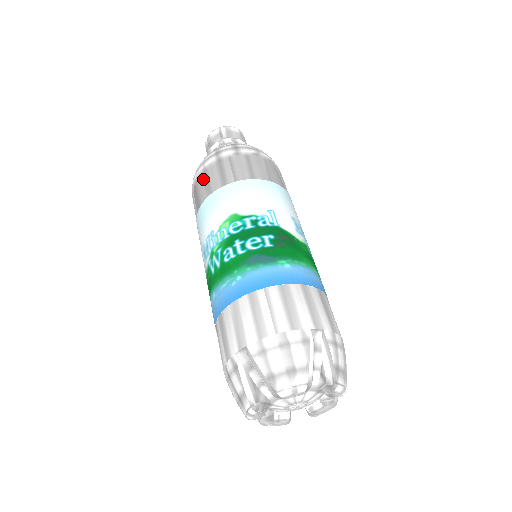
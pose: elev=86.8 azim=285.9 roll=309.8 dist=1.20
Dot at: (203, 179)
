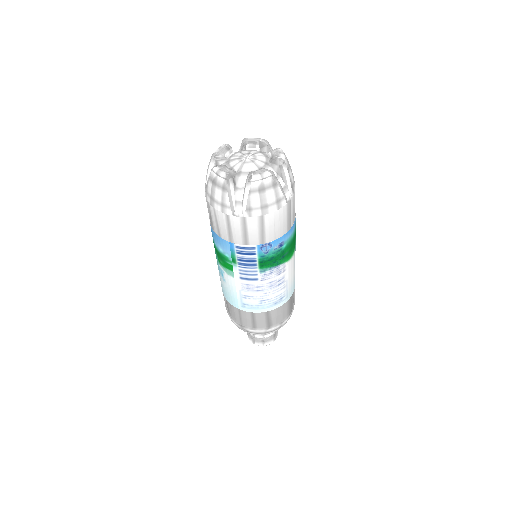
Dot at: occluded
